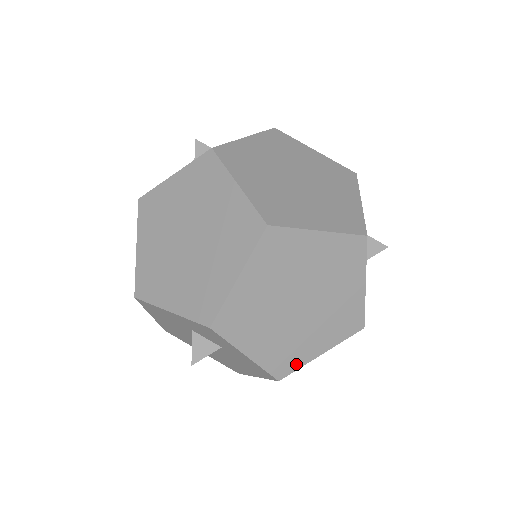
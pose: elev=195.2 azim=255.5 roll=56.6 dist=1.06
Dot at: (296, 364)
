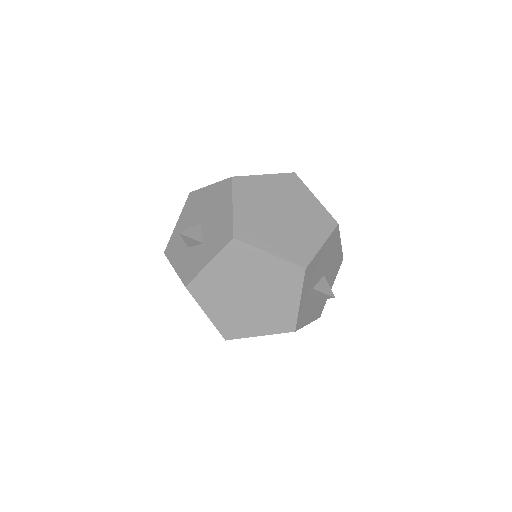
Dot at: occluded
